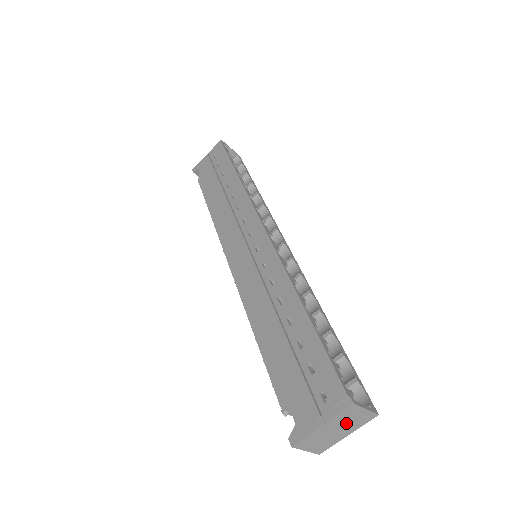
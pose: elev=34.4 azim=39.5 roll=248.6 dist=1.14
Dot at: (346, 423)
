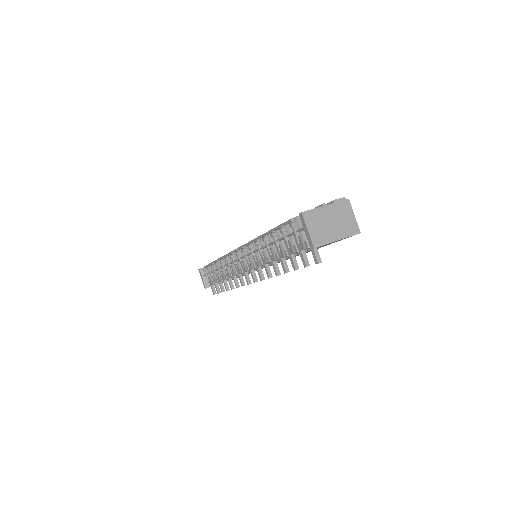
Dot at: (340, 220)
